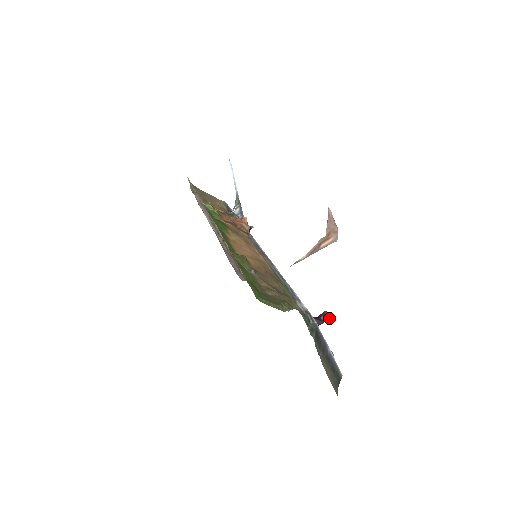
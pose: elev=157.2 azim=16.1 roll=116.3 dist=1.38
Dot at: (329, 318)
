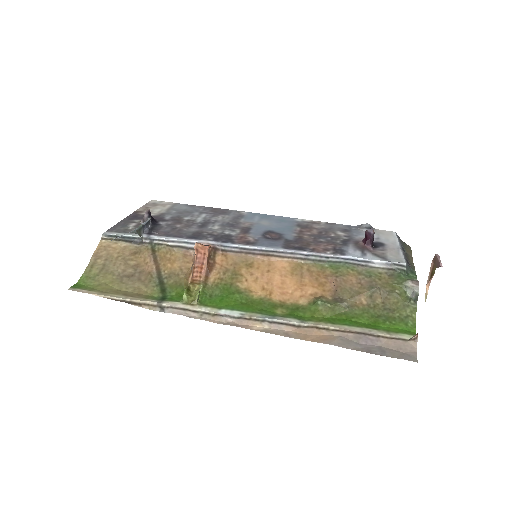
Dot at: (373, 231)
